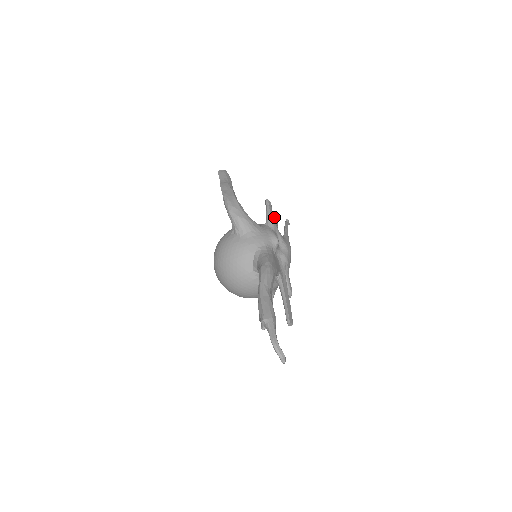
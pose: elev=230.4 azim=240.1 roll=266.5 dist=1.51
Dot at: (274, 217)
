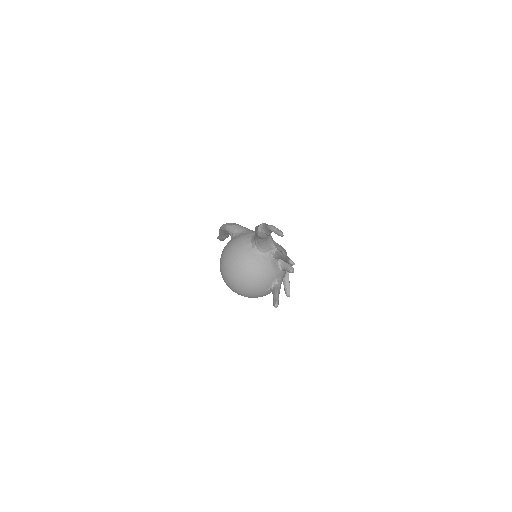
Dot at: occluded
